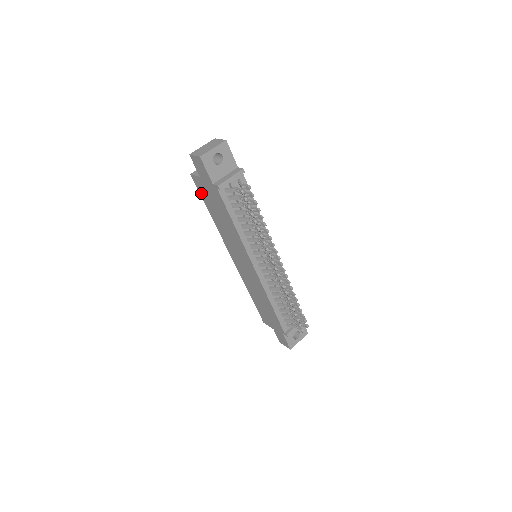
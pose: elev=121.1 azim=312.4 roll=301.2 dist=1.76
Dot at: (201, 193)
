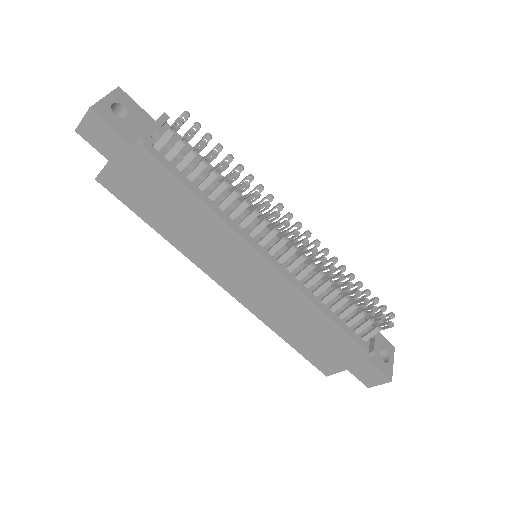
Dot at: (125, 200)
